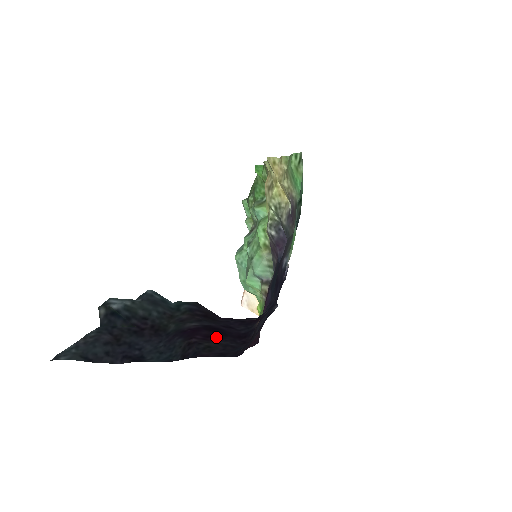
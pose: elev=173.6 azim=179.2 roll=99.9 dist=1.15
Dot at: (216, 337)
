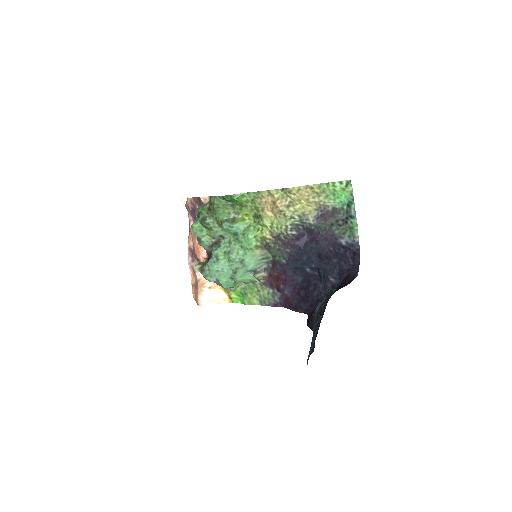
Dot at: occluded
